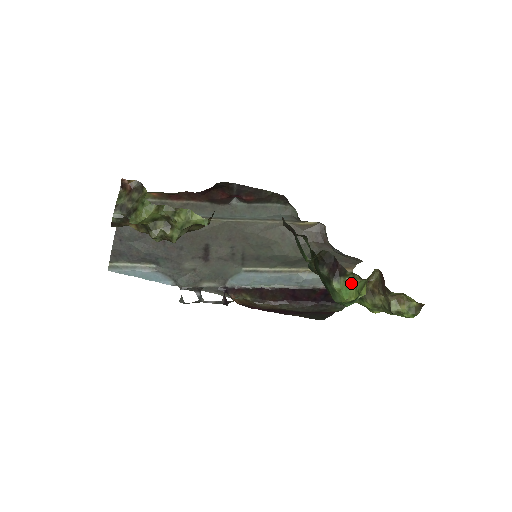
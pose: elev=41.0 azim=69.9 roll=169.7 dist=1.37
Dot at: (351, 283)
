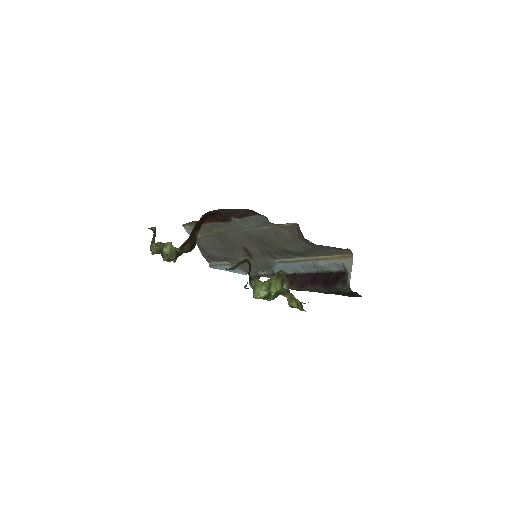
Dot at: (257, 285)
